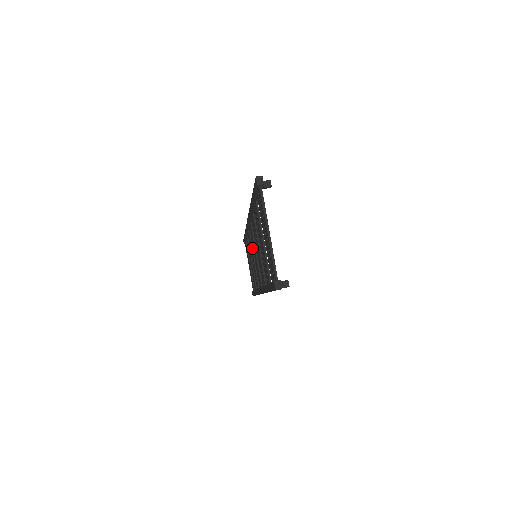
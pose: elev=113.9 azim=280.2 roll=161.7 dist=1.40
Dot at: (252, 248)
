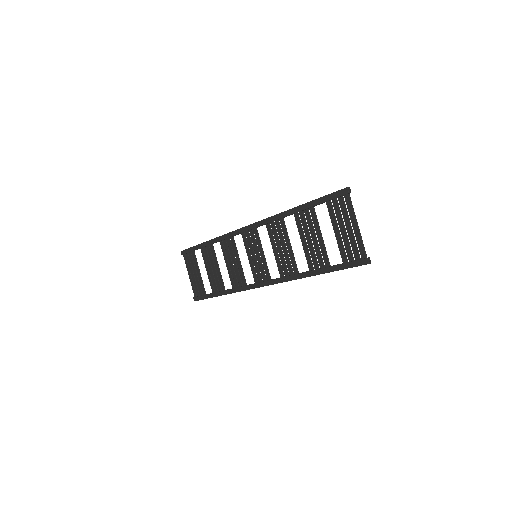
Dot at: (237, 252)
